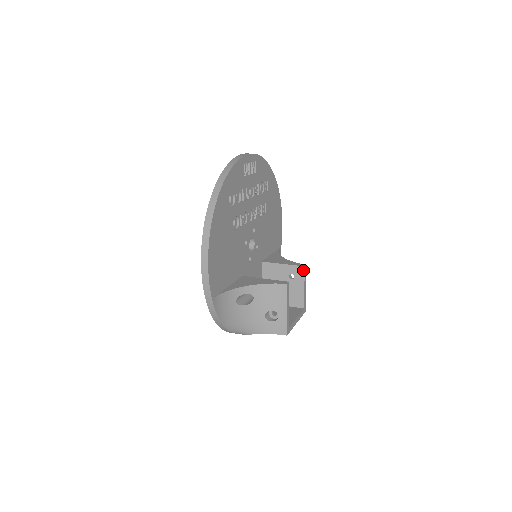
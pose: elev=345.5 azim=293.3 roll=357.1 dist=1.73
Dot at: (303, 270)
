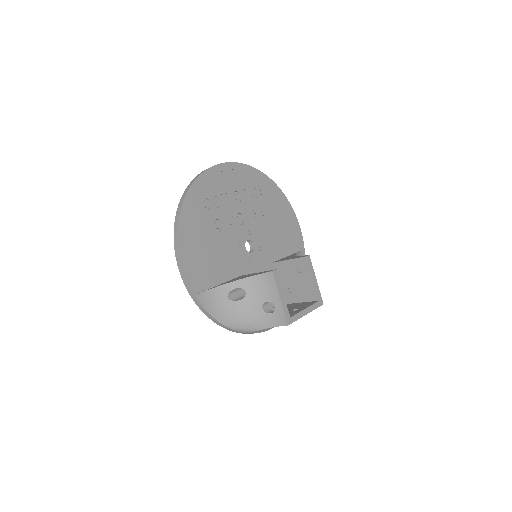
Dot at: (306, 260)
